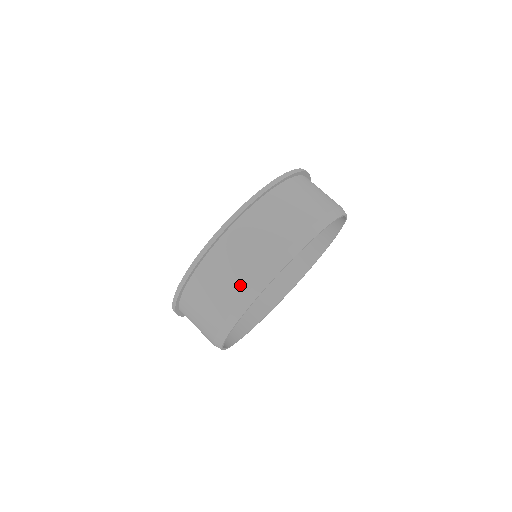
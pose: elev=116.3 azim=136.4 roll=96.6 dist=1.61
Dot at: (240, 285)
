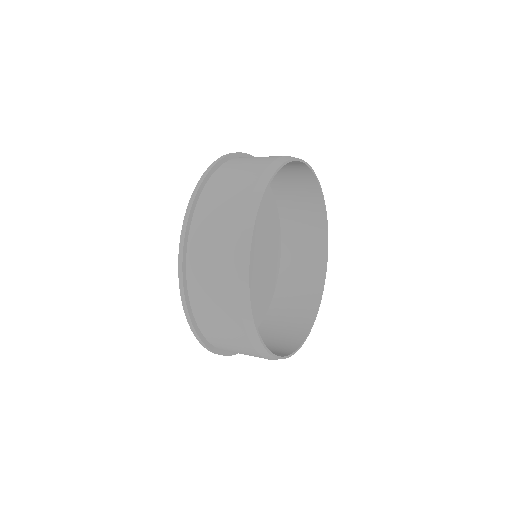
Dot at: (234, 322)
